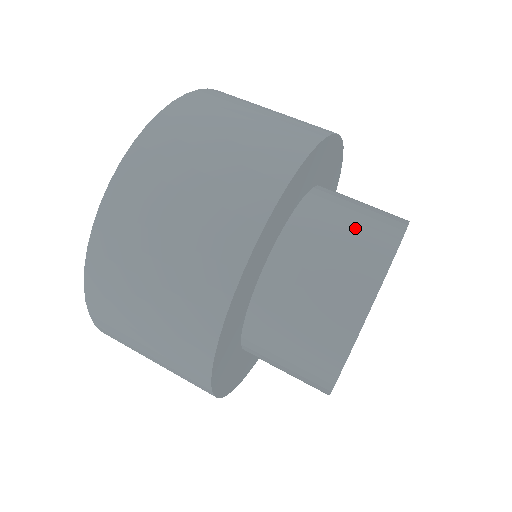
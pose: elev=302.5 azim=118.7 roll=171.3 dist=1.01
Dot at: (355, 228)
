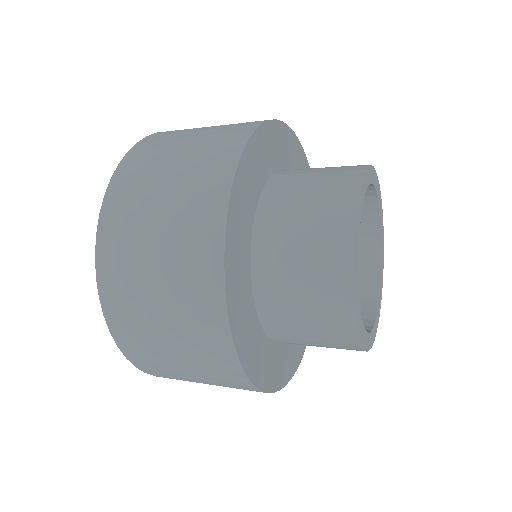
Dot at: occluded
